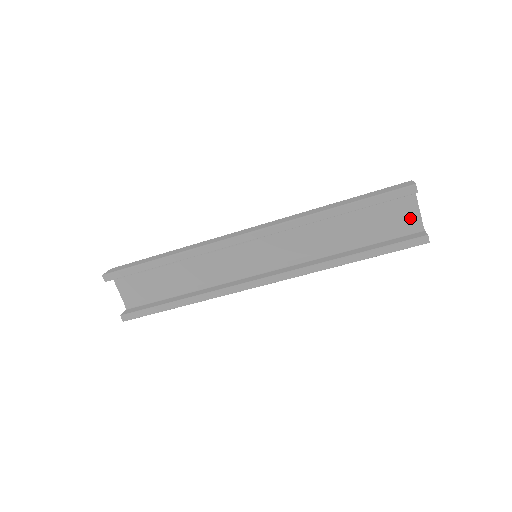
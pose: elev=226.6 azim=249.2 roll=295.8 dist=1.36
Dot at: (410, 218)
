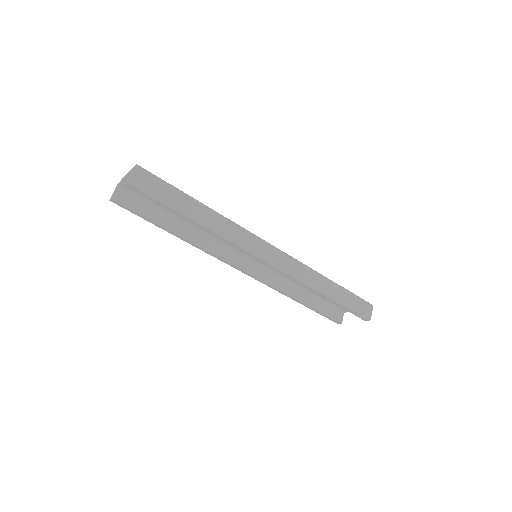
Dot at: occluded
